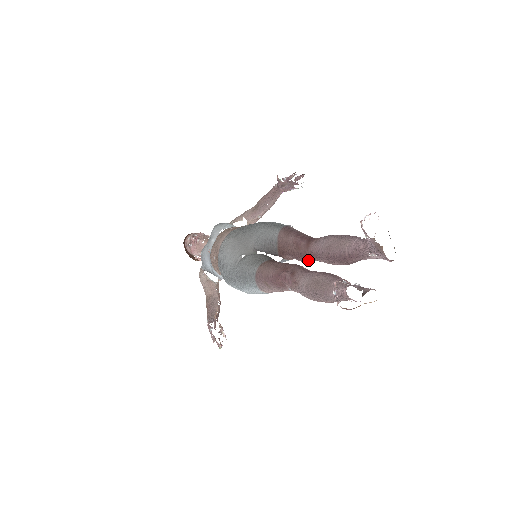
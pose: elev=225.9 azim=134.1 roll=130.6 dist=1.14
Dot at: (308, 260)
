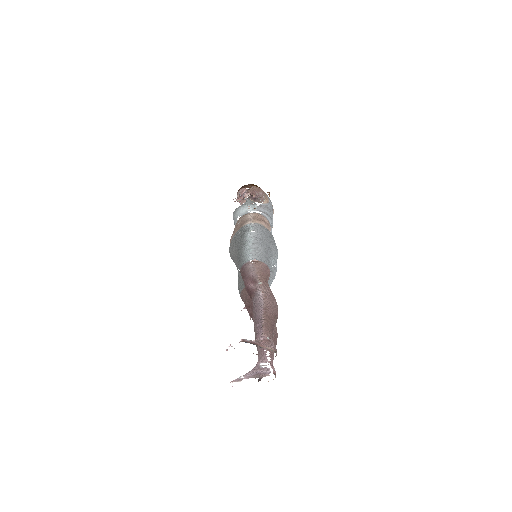
Dot at: occluded
